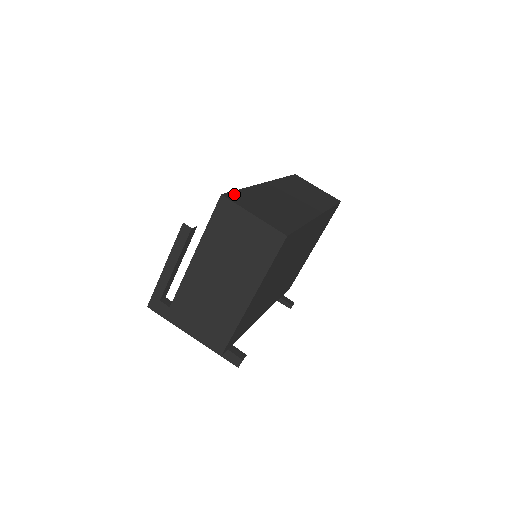
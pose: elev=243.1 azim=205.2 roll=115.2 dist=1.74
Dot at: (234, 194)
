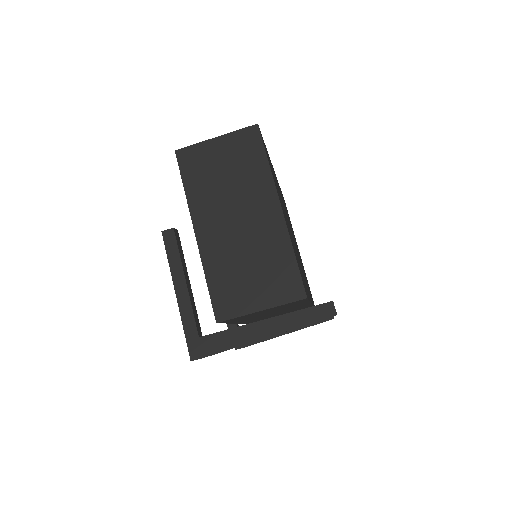
Dot at: occluded
